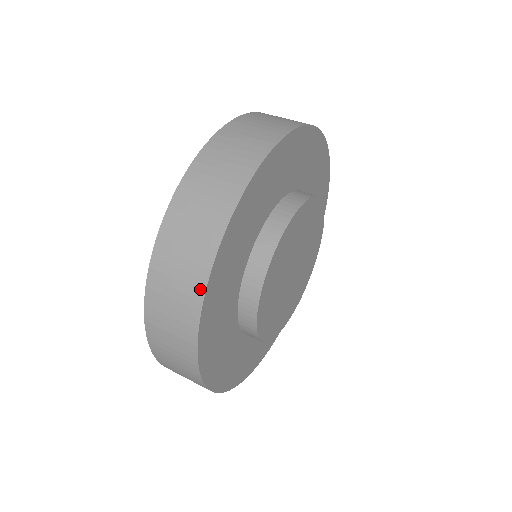
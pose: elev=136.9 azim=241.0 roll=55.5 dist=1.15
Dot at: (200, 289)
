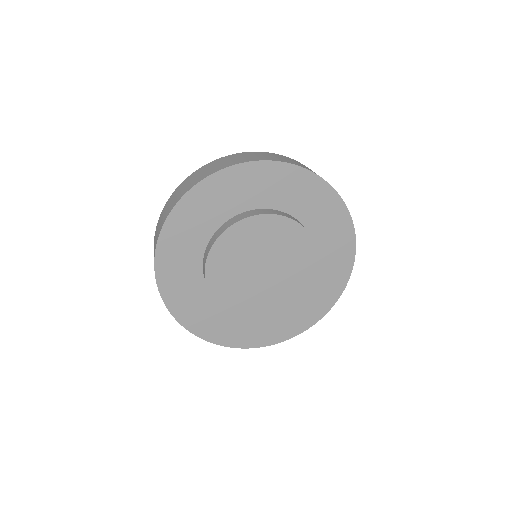
Dot at: (173, 206)
